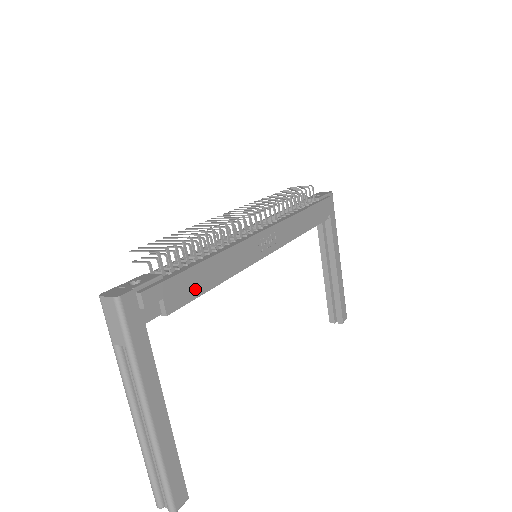
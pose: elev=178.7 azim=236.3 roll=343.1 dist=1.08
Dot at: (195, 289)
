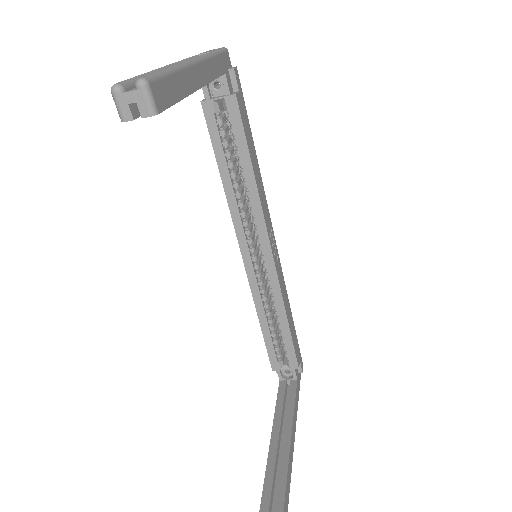
Dot at: (247, 135)
